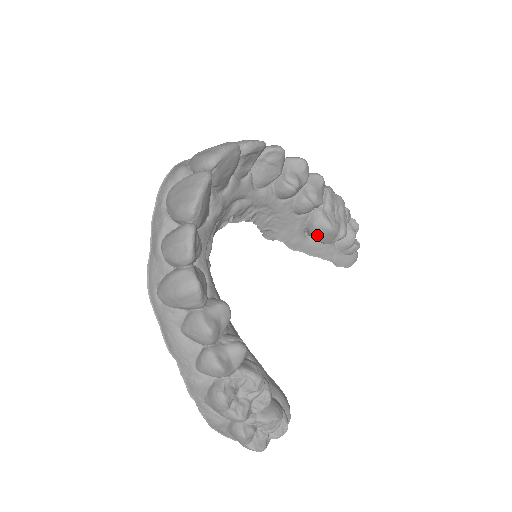
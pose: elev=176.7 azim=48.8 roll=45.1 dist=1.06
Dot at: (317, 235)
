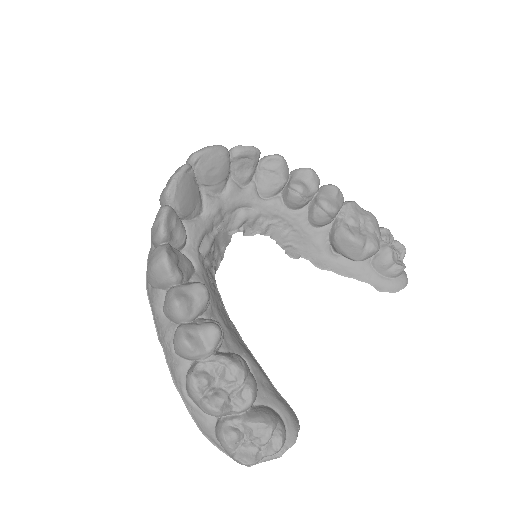
Dot at: (340, 248)
